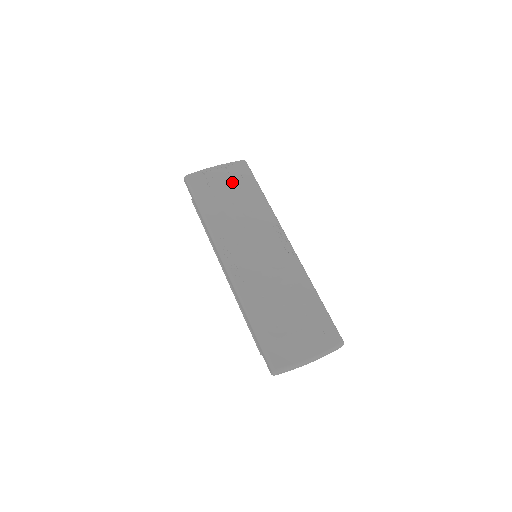
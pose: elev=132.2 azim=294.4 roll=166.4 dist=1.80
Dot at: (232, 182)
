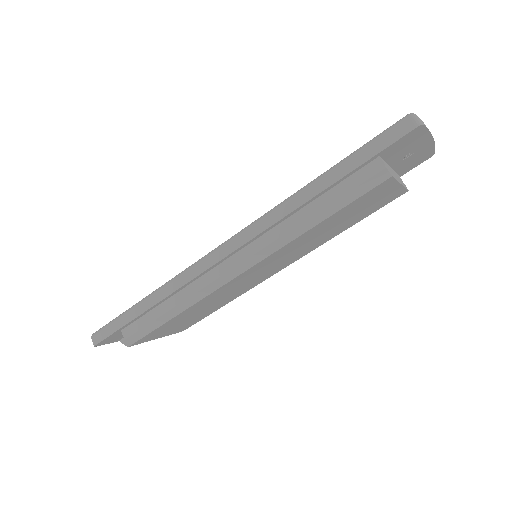
Dot at: occluded
